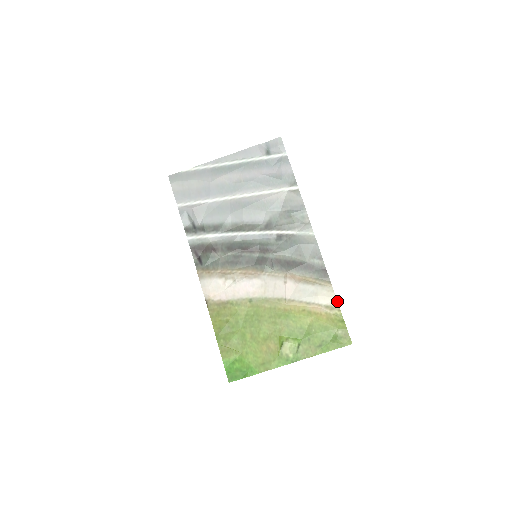
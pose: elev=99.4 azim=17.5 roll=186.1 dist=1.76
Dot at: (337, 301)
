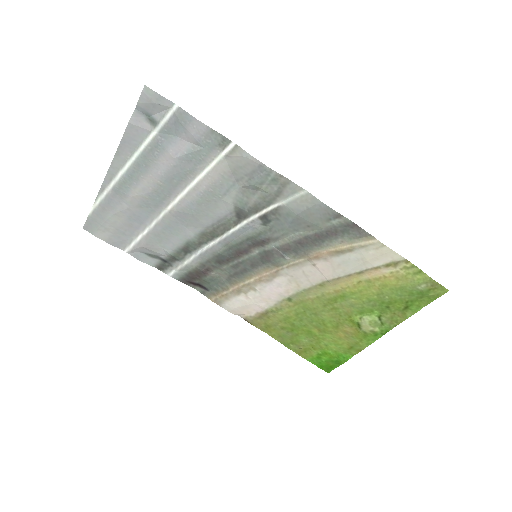
Dot at: (397, 254)
